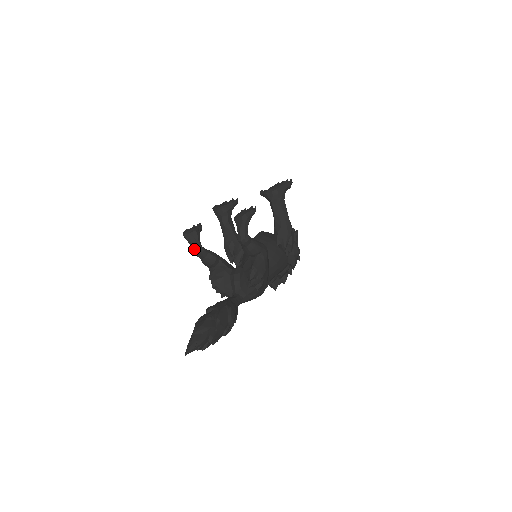
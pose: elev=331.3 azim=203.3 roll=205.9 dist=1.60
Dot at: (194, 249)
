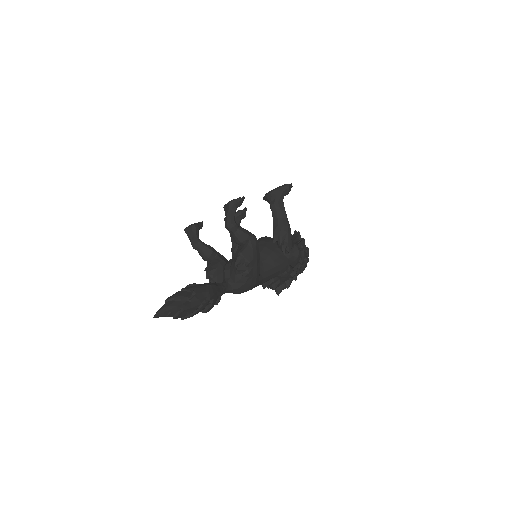
Dot at: (191, 241)
